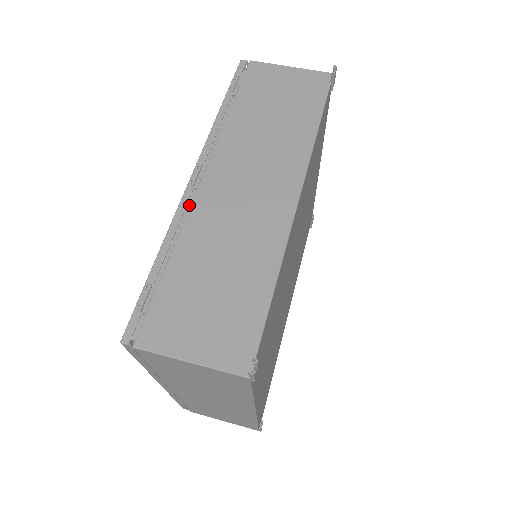
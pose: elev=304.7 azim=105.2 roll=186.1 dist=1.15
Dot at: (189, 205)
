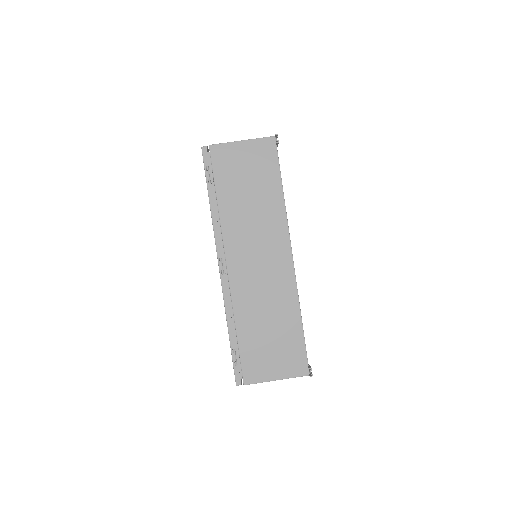
Dot at: (227, 286)
